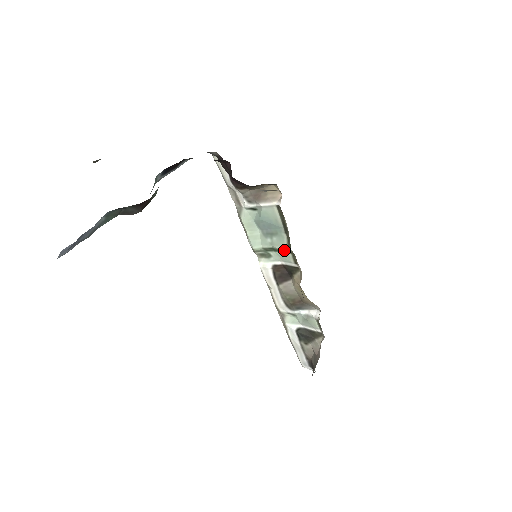
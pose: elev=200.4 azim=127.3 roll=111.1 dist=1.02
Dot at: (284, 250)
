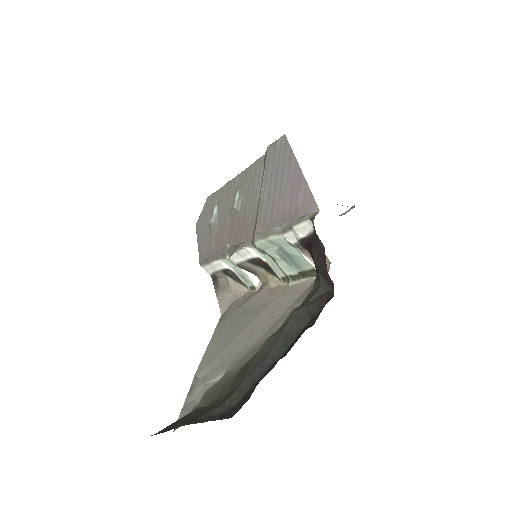
Dot at: (283, 271)
